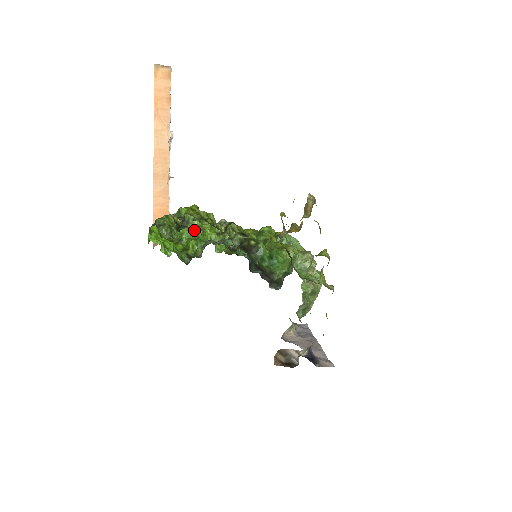
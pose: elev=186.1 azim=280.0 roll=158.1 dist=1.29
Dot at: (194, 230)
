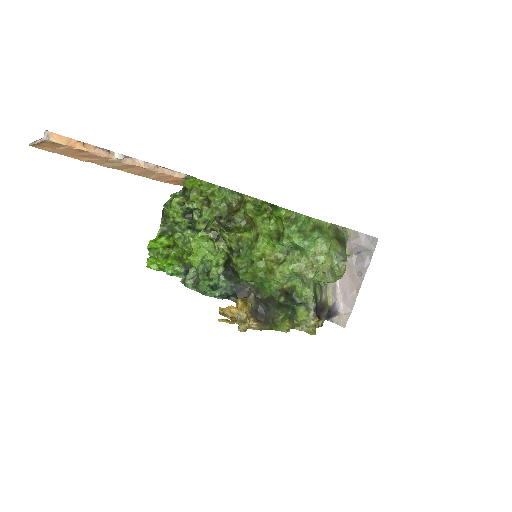
Dot at: occluded
